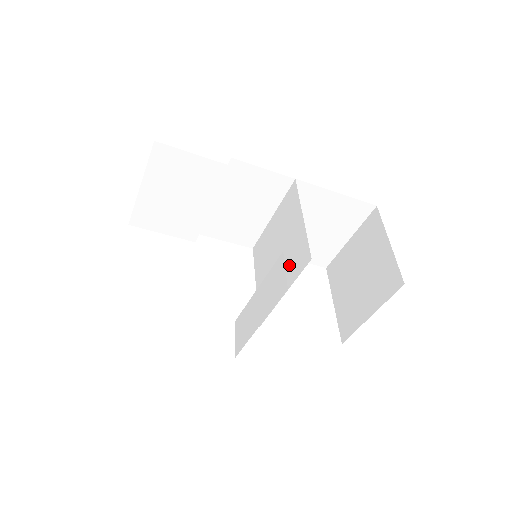
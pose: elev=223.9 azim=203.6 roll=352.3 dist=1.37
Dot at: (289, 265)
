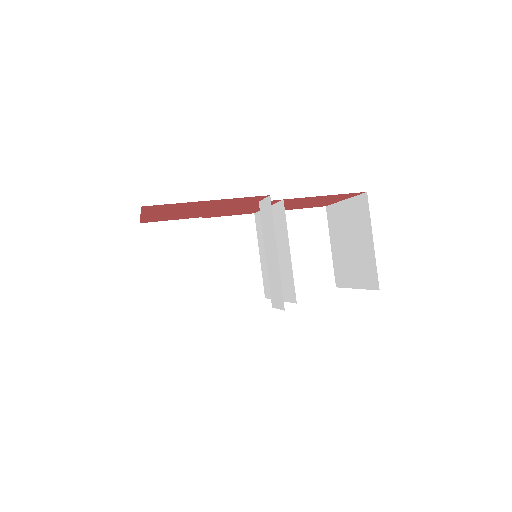
Dot at: (280, 236)
